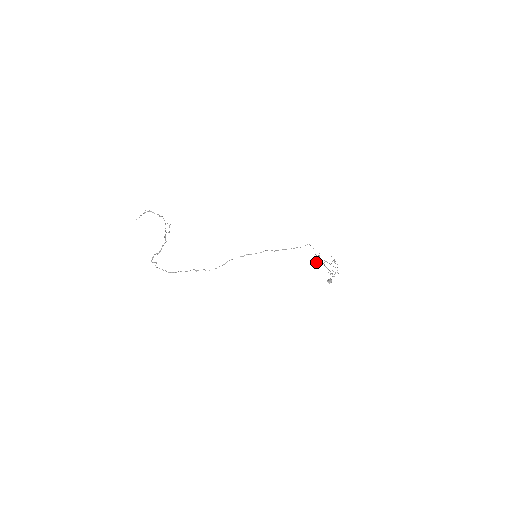
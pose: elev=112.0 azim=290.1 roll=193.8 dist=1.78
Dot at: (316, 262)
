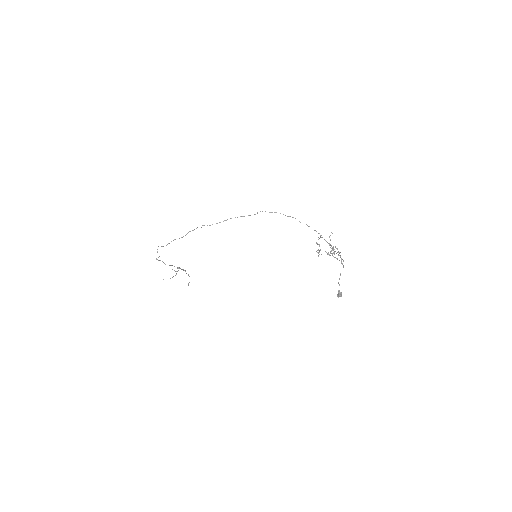
Dot at: (318, 255)
